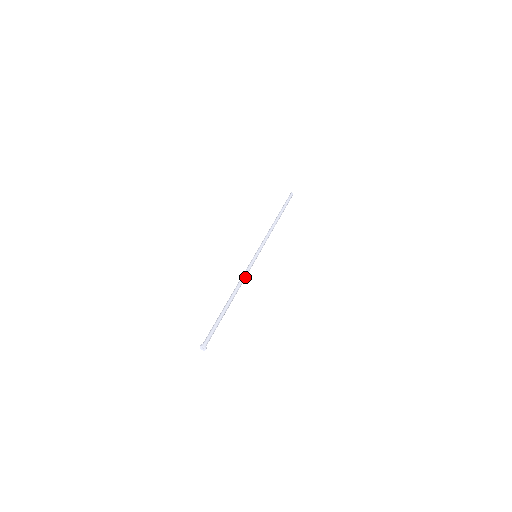
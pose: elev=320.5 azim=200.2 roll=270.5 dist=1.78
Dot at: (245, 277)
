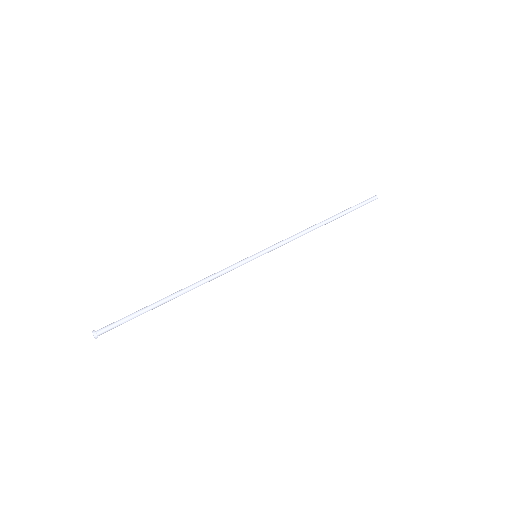
Dot at: (217, 274)
